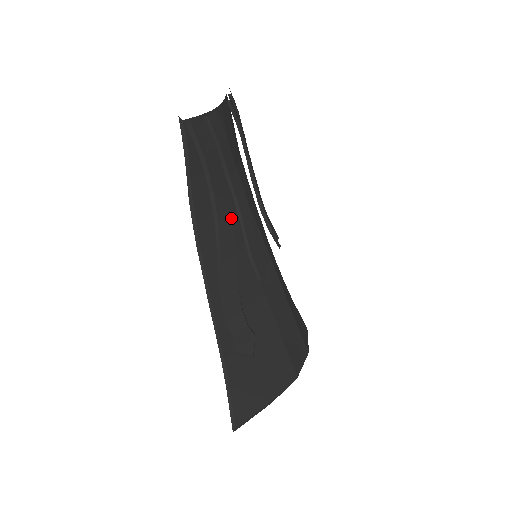
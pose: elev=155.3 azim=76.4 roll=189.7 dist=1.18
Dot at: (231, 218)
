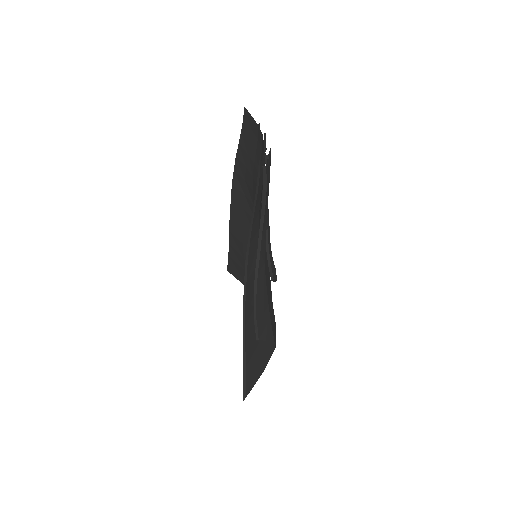
Dot at: occluded
